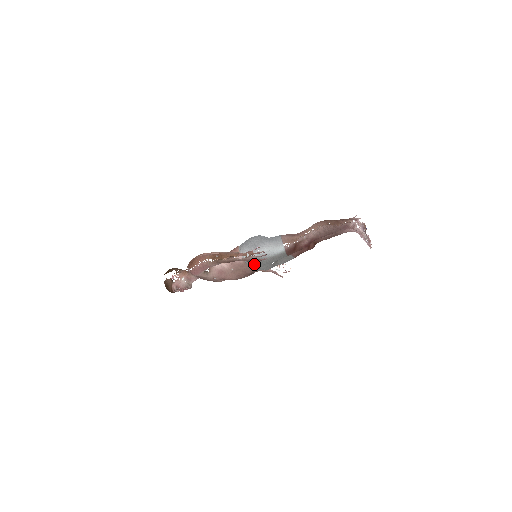
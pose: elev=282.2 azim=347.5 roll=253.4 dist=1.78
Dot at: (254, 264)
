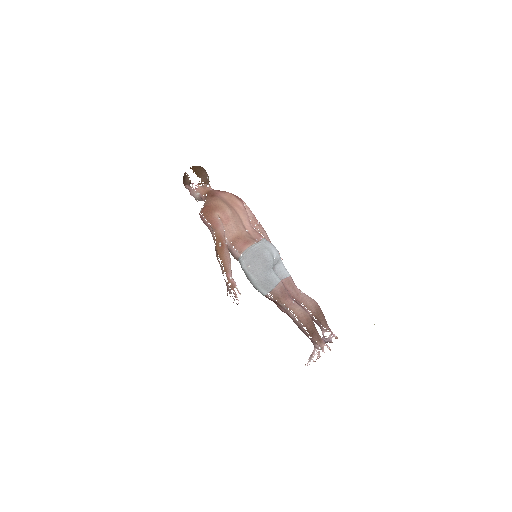
Dot at: occluded
